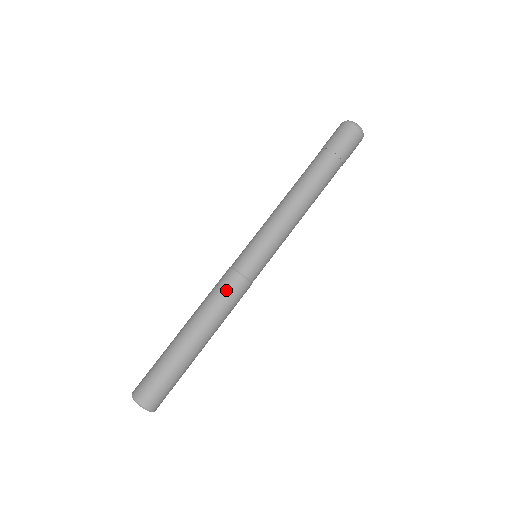
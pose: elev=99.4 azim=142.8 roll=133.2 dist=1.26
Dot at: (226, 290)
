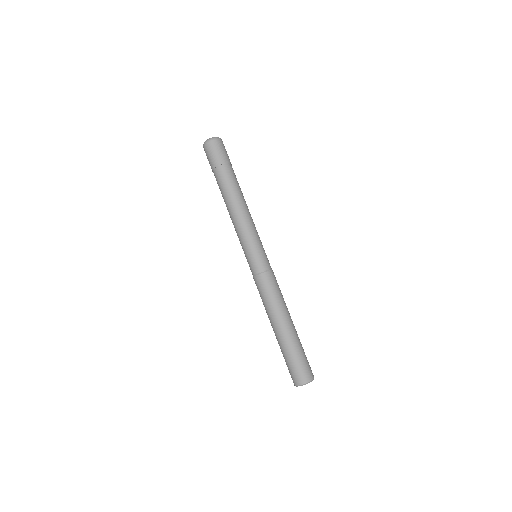
Dot at: (262, 290)
